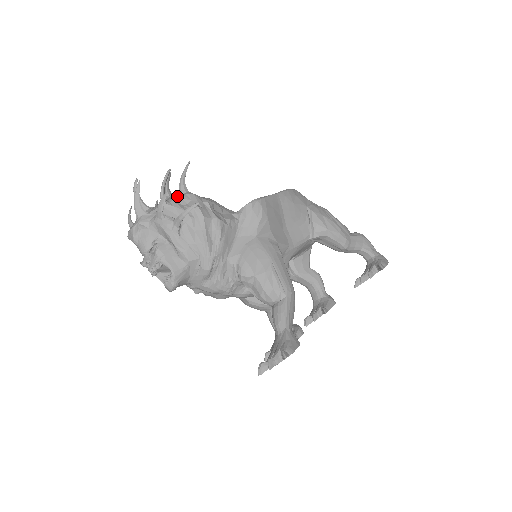
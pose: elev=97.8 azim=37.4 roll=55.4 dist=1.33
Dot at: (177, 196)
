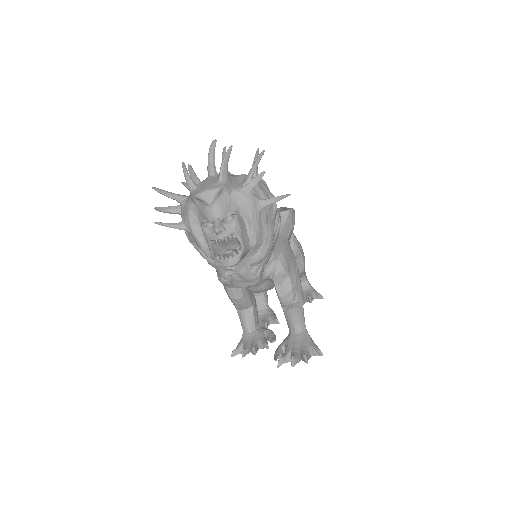
Dot at: occluded
